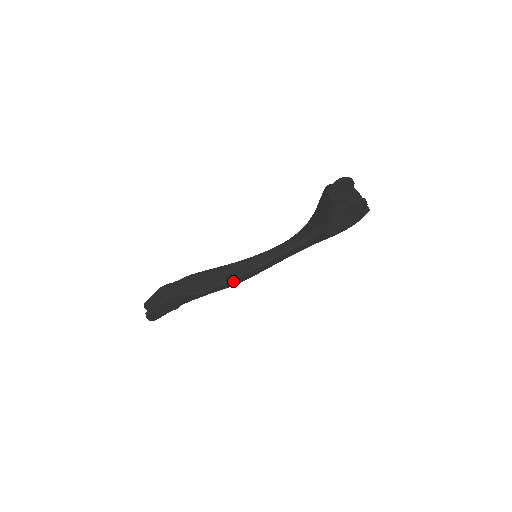
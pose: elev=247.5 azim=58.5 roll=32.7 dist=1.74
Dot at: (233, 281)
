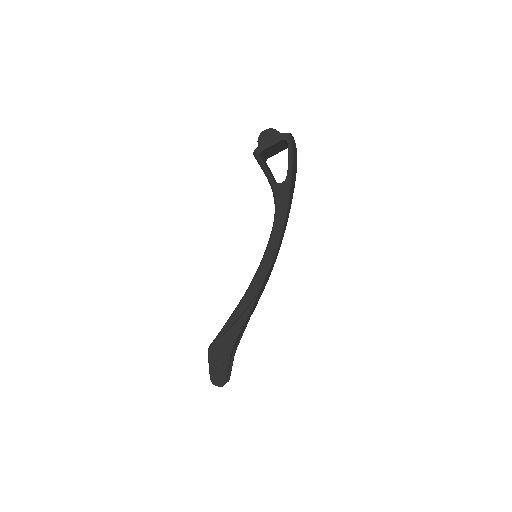
Dot at: (250, 291)
